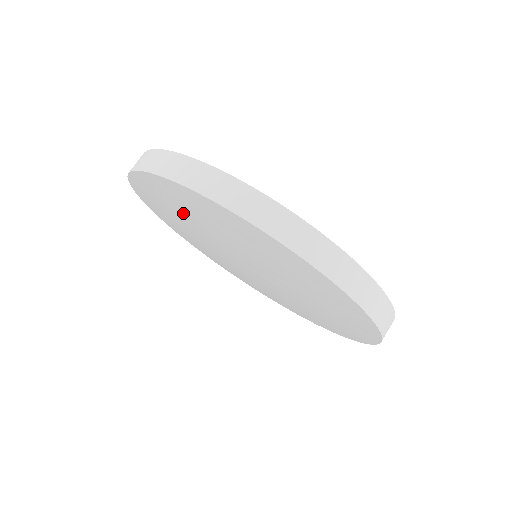
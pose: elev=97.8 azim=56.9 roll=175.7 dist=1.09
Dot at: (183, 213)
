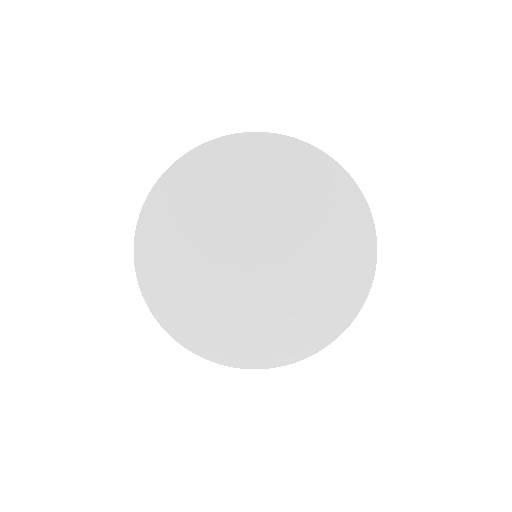
Dot at: (192, 217)
